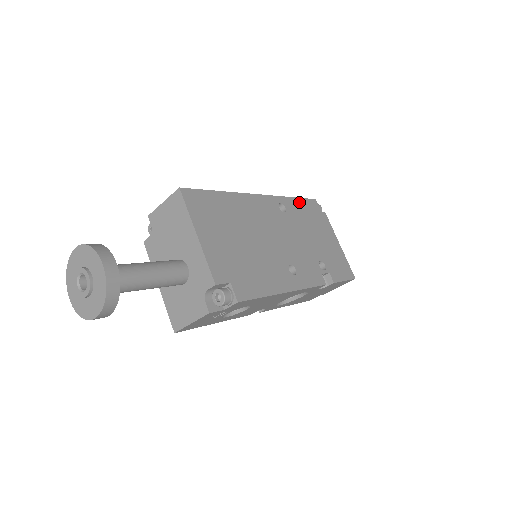
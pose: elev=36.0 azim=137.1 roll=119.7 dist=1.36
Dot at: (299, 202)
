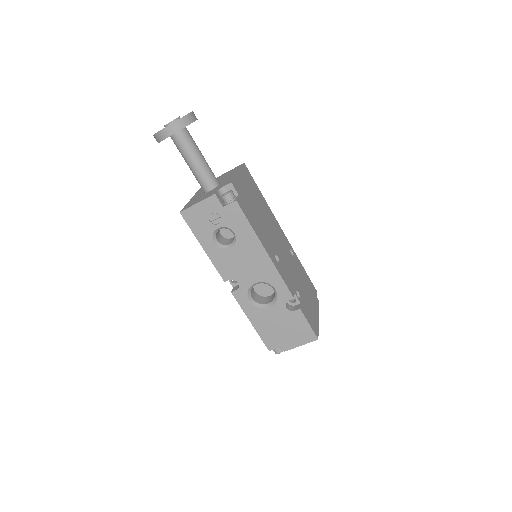
Dot at: (304, 272)
